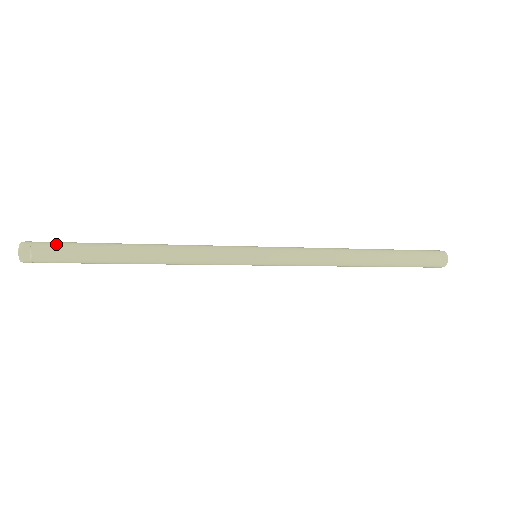
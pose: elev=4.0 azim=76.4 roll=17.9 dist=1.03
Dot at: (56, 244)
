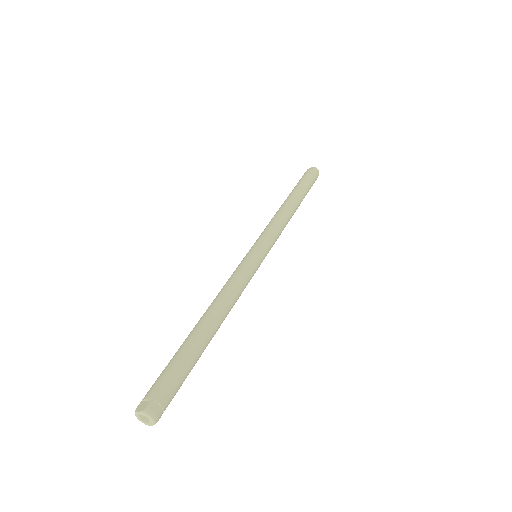
Dot at: (176, 391)
